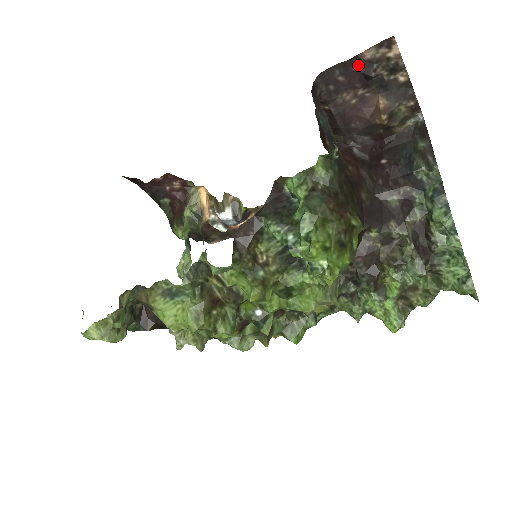
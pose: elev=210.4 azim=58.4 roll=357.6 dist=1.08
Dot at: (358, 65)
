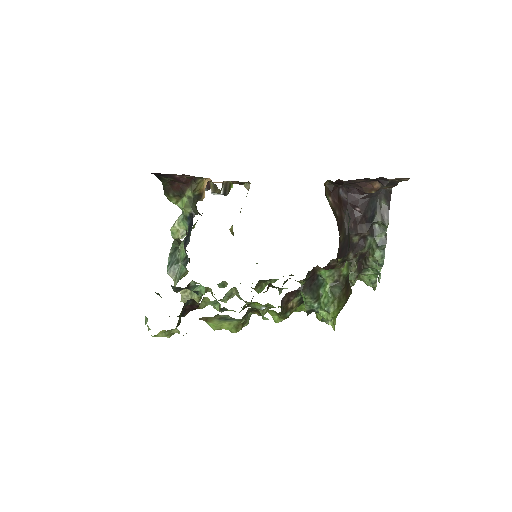
Dot at: (380, 178)
